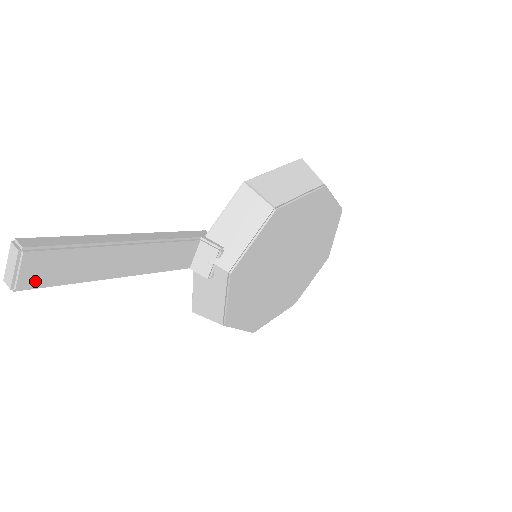
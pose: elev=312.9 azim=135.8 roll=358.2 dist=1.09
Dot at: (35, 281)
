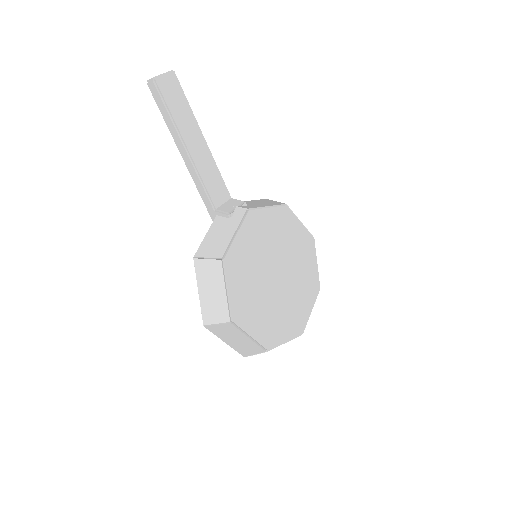
Dot at: (164, 88)
